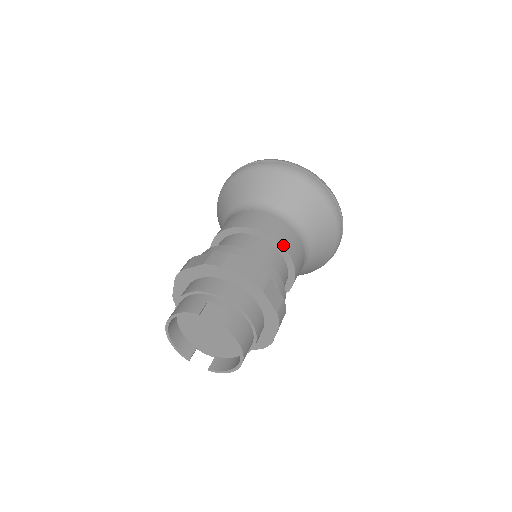
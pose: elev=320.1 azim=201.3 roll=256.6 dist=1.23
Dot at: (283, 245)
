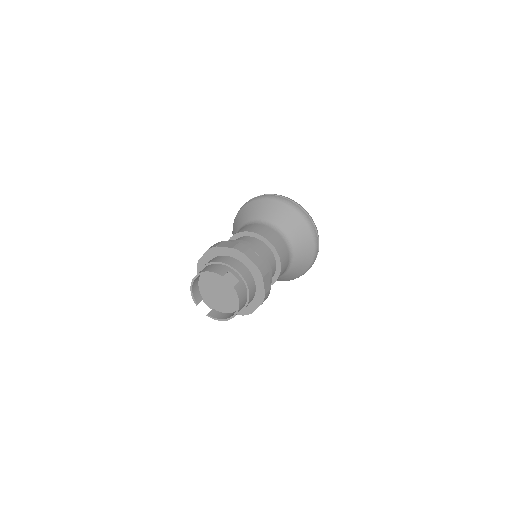
Dot at: (279, 255)
